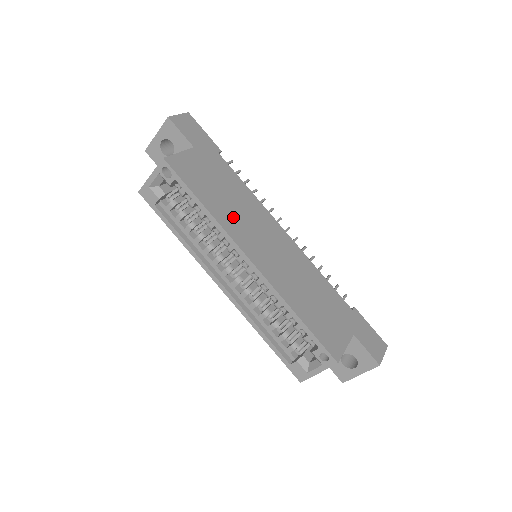
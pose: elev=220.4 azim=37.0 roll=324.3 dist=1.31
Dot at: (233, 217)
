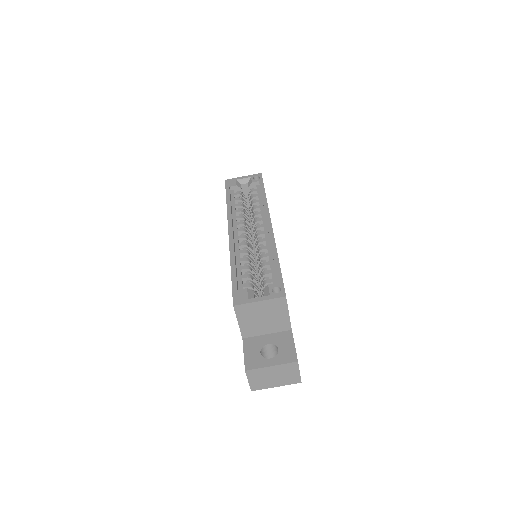
Dot at: occluded
